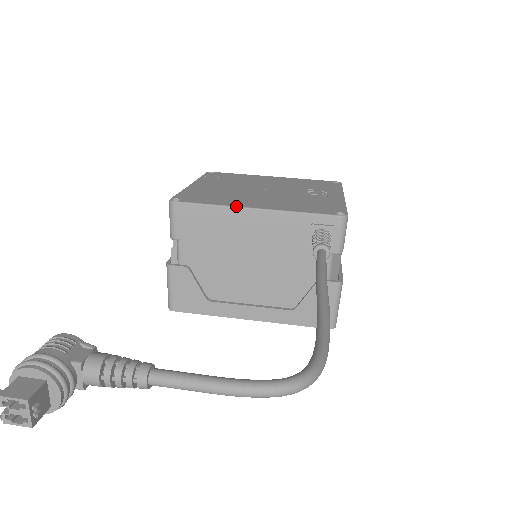
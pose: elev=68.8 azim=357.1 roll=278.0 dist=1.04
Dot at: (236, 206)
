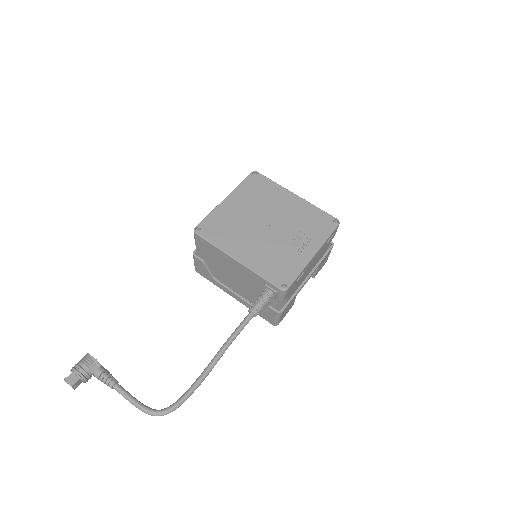
Dot at: (227, 253)
